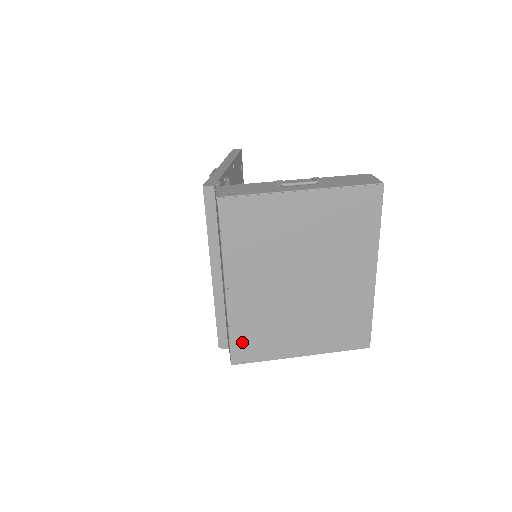
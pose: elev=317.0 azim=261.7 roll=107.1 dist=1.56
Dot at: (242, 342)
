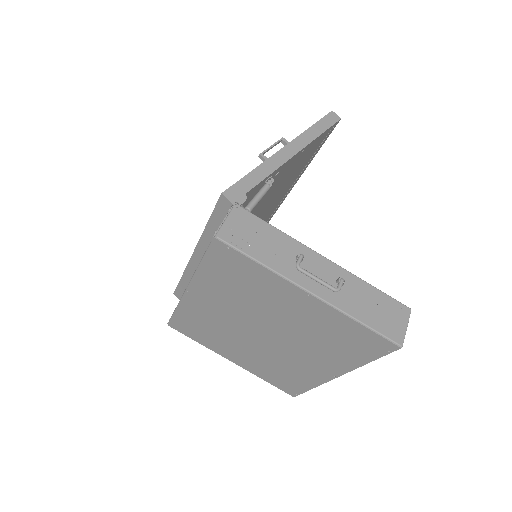
Dot at: (184, 322)
